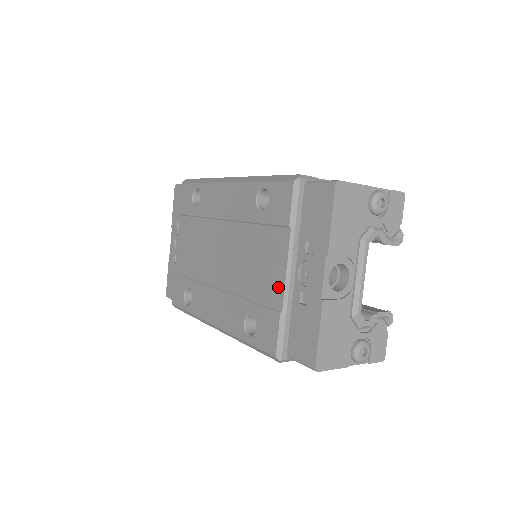
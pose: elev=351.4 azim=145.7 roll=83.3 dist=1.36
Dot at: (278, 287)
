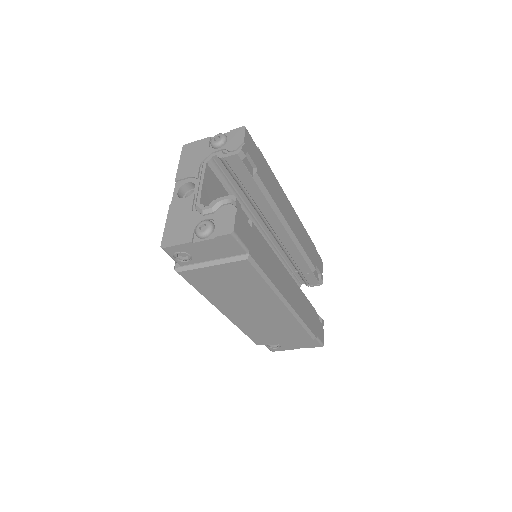
Dot at: occluded
